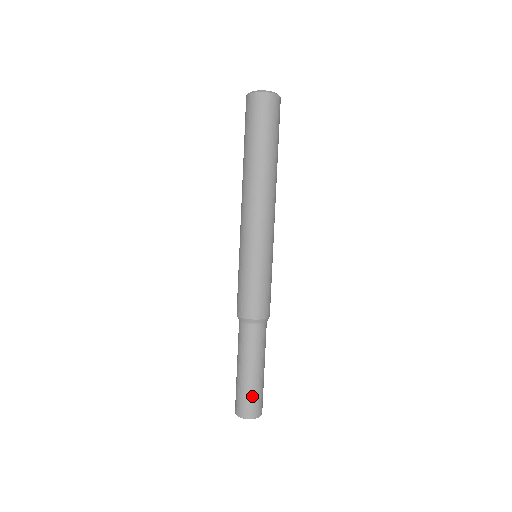
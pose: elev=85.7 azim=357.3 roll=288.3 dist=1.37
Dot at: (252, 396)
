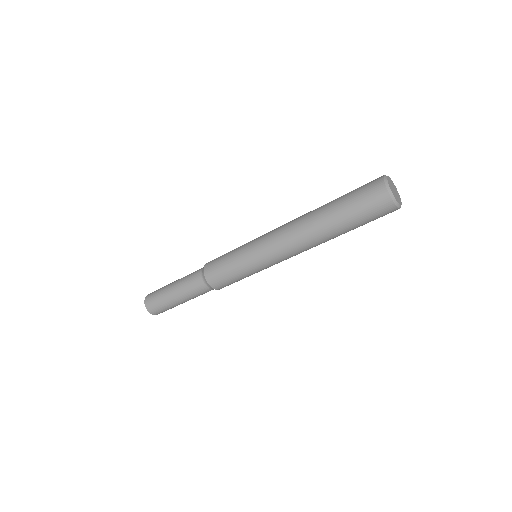
Dot at: (162, 306)
